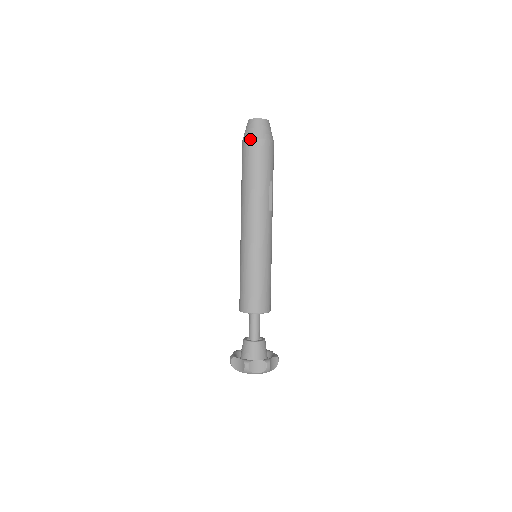
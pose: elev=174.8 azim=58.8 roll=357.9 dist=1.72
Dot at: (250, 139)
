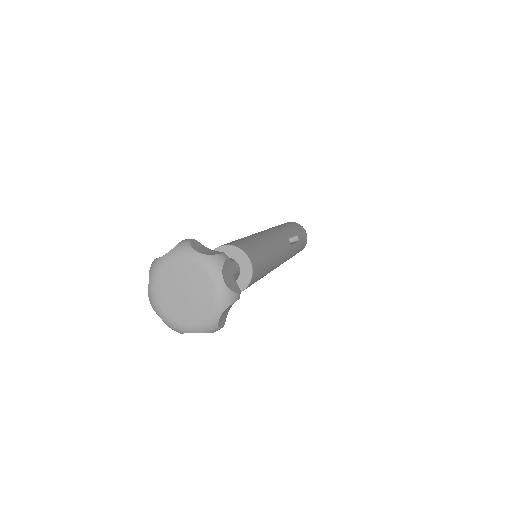
Dot at: occluded
